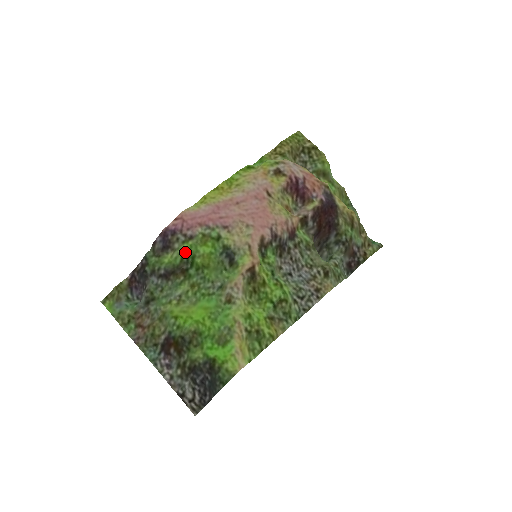
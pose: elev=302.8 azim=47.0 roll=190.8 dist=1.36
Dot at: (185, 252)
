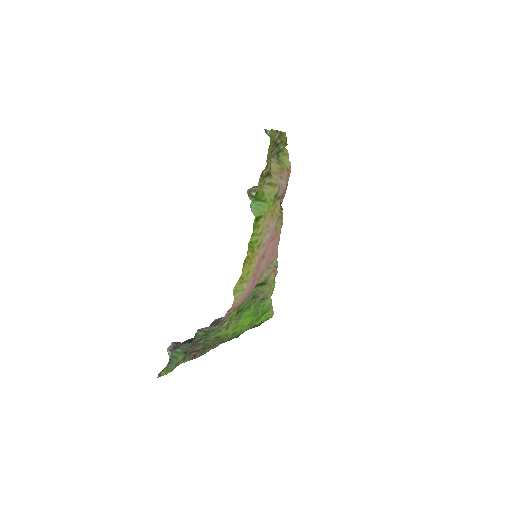
Dot at: (235, 313)
